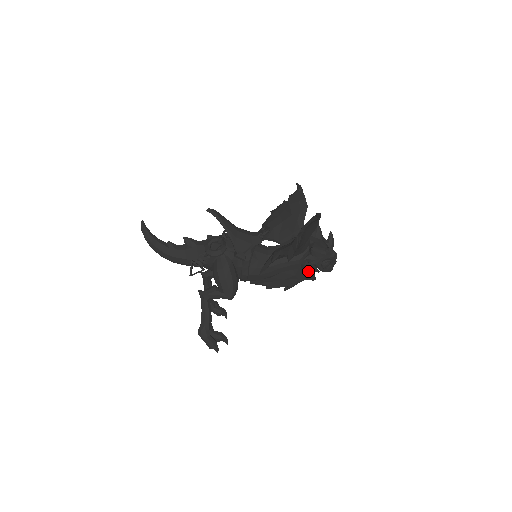
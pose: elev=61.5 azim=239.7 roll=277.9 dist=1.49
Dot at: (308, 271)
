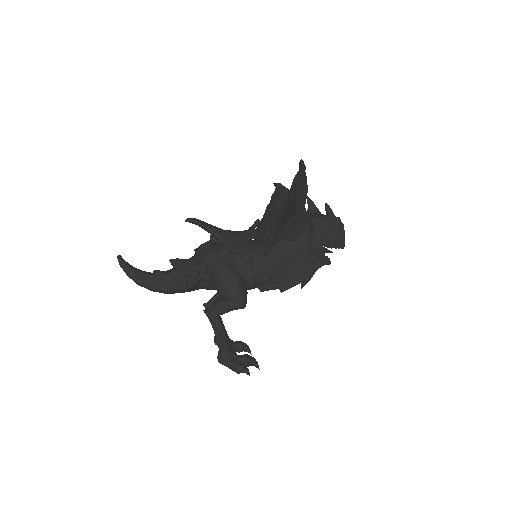
Dot at: (318, 250)
